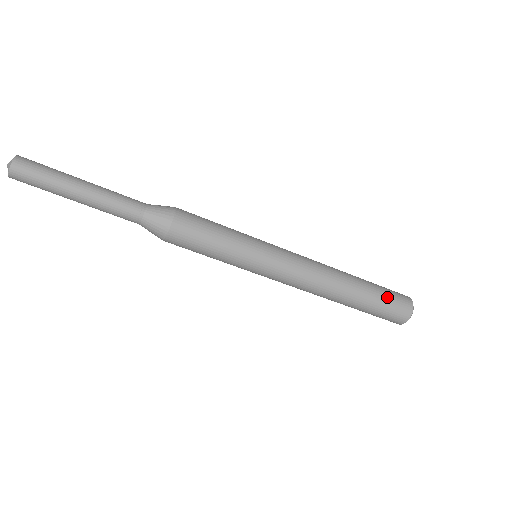
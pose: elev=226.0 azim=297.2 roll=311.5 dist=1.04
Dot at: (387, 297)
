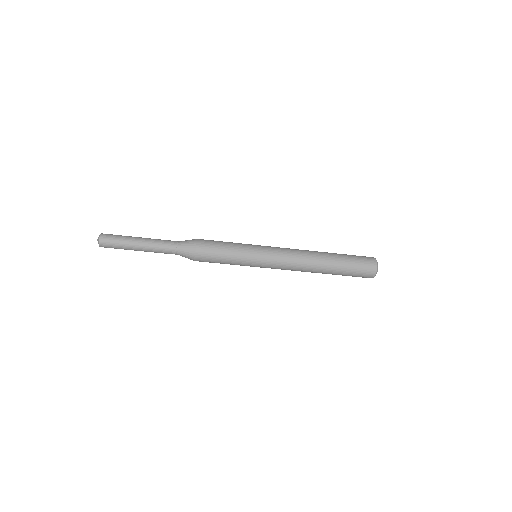
Dot at: (354, 258)
